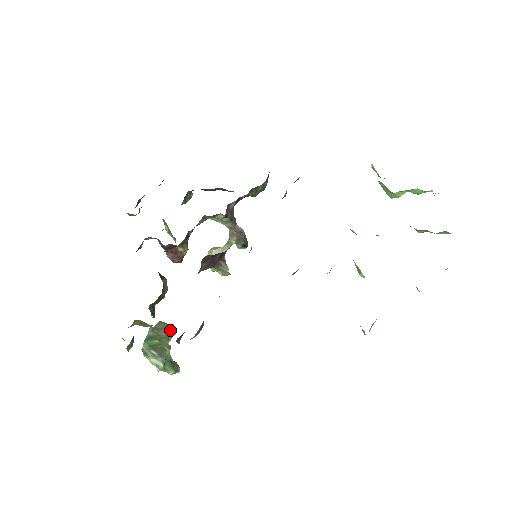
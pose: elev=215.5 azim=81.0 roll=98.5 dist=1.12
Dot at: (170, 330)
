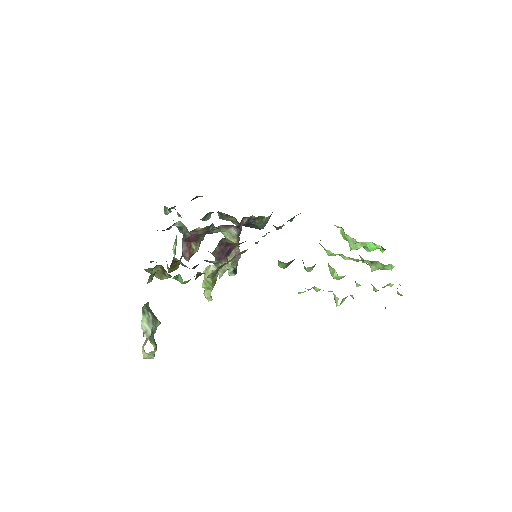
Dot at: occluded
